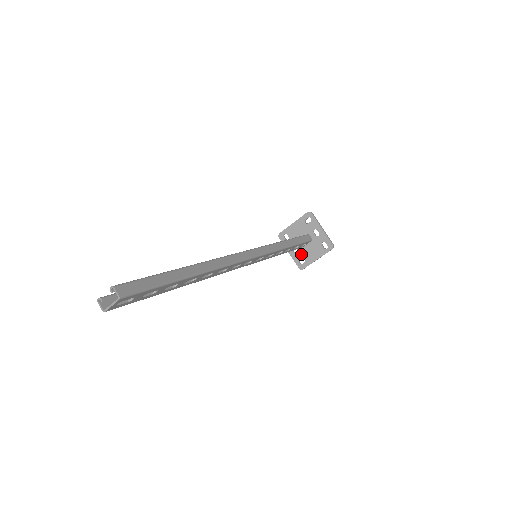
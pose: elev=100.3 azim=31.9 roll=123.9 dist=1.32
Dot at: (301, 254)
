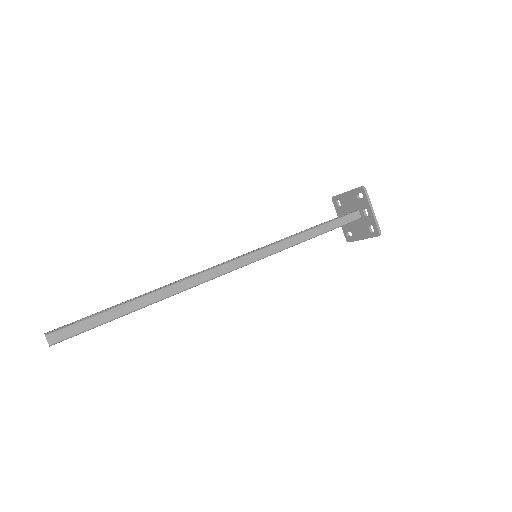
Dot at: (349, 227)
